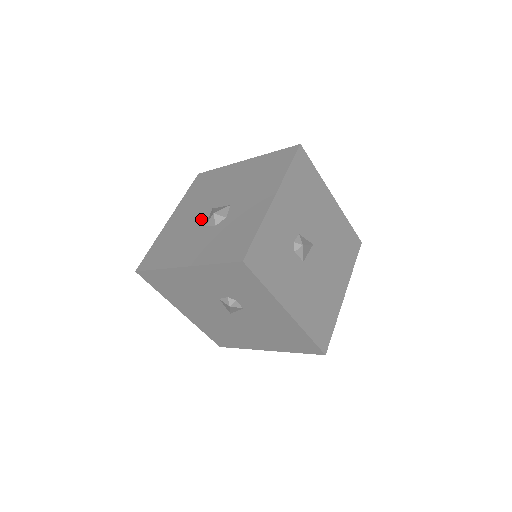
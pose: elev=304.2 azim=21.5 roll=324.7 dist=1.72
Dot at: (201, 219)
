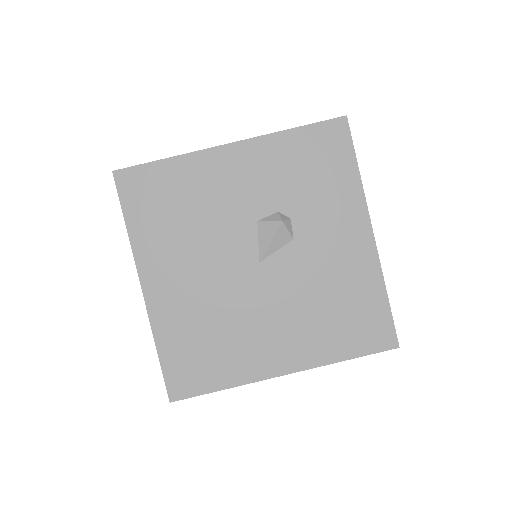
Dot at: occluded
